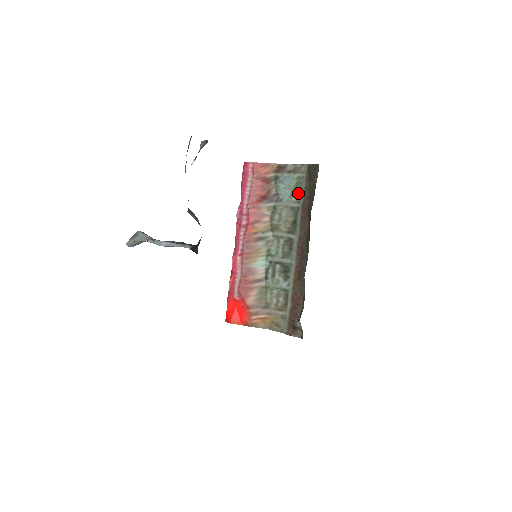
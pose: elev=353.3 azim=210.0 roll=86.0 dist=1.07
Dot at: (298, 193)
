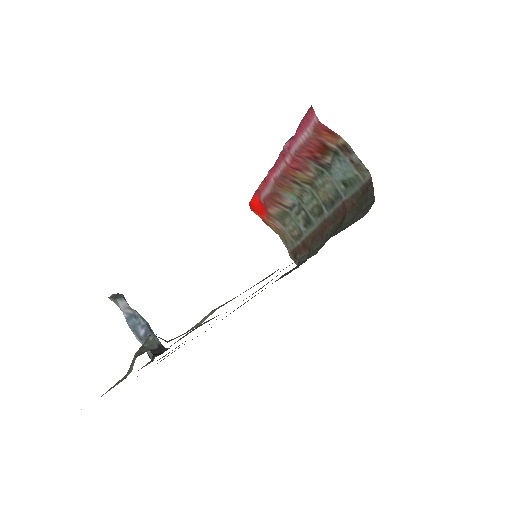
Dot at: (348, 187)
